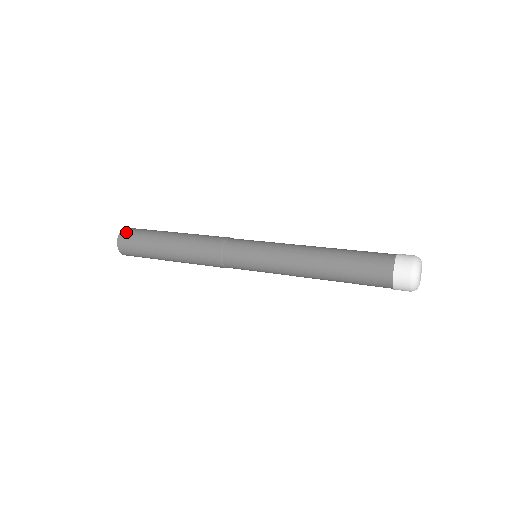
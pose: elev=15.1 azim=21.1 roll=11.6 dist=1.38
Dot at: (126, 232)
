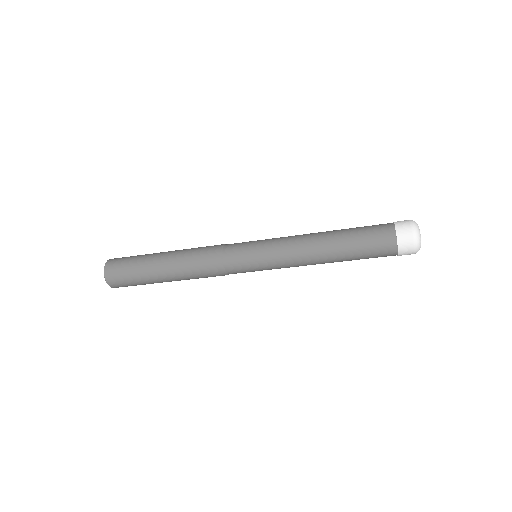
Dot at: (111, 267)
